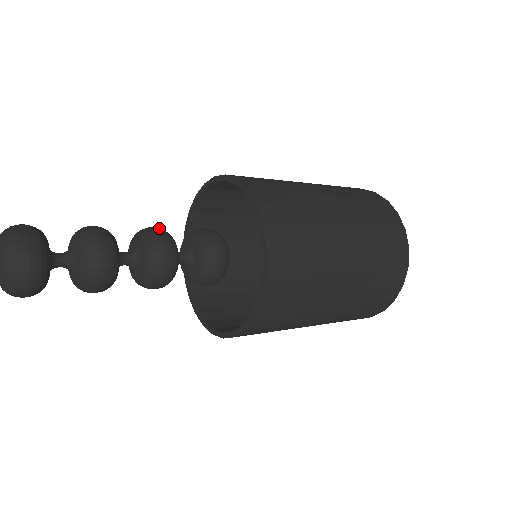
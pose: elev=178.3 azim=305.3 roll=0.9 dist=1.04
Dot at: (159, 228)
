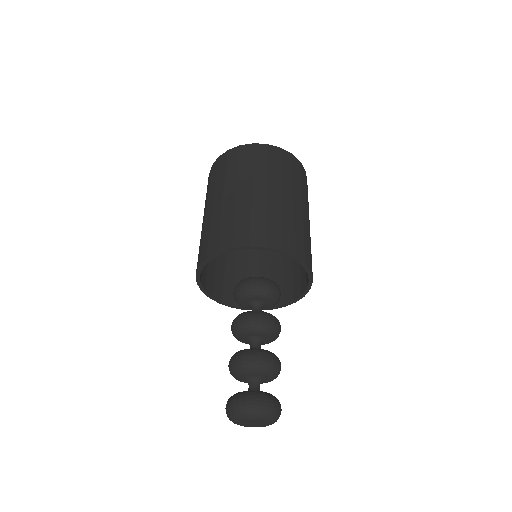
Dot at: (263, 317)
